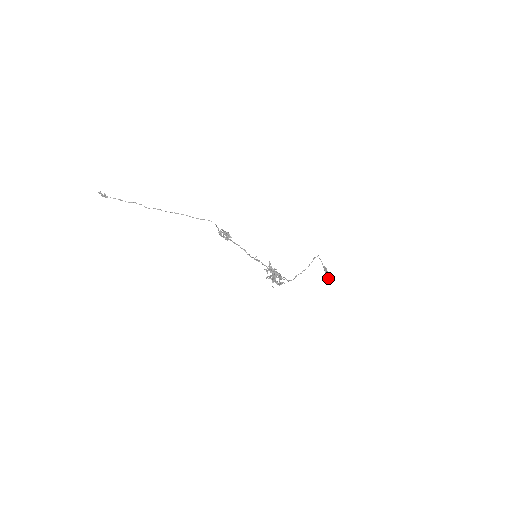
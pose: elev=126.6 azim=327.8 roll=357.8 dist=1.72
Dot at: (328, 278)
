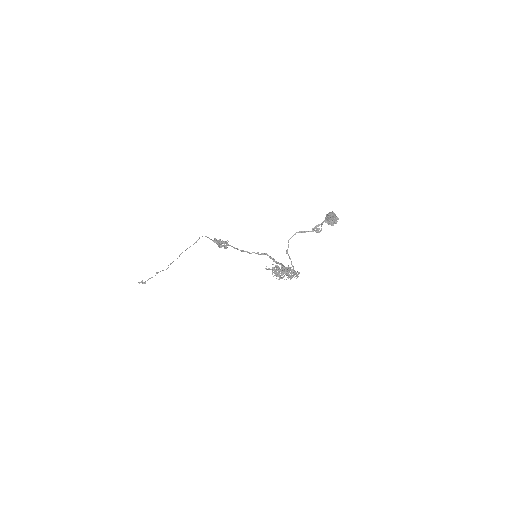
Dot at: occluded
